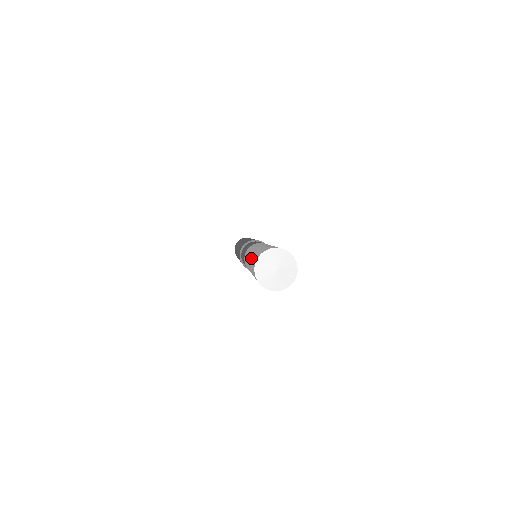
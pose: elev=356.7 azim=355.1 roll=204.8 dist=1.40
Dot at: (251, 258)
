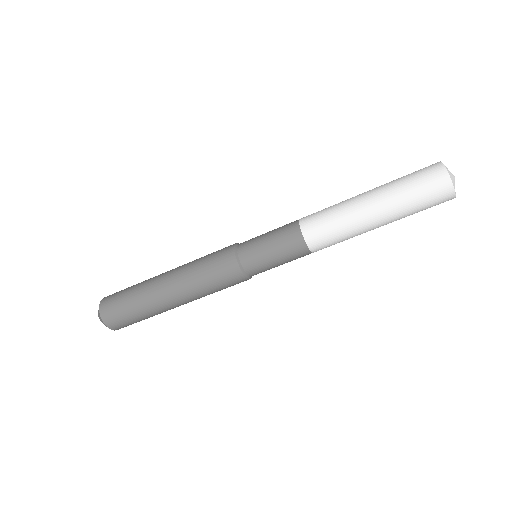
Dot at: (391, 182)
